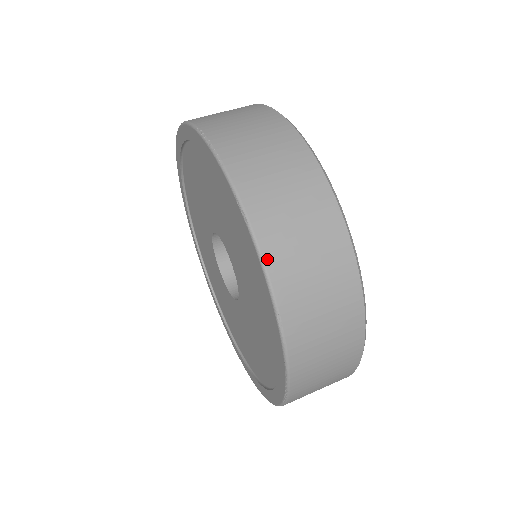
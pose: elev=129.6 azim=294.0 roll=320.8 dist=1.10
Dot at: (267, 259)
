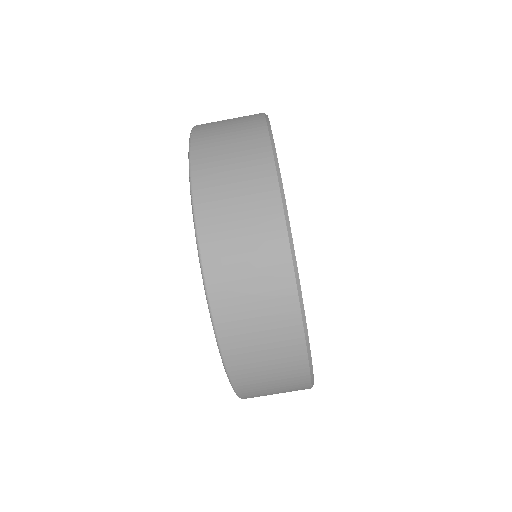
Dot at: occluded
